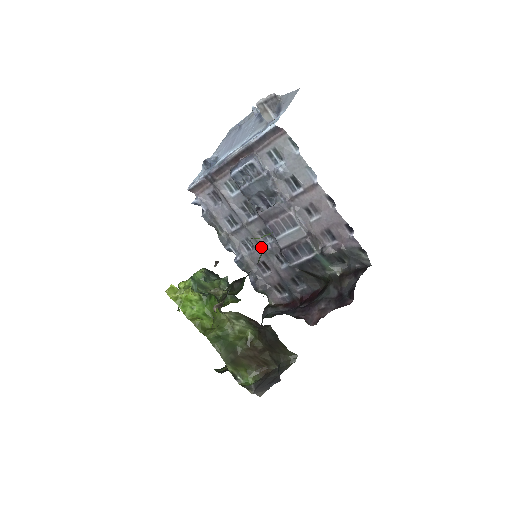
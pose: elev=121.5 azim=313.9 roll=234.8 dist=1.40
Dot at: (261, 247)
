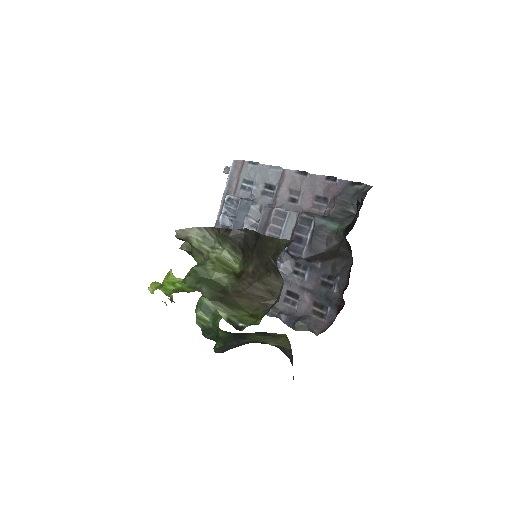
Dot at: occluded
